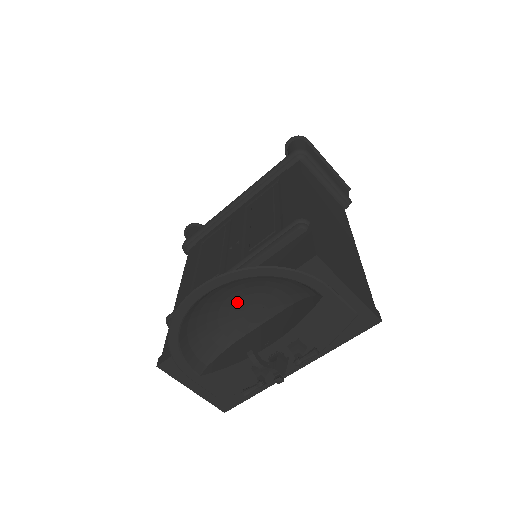
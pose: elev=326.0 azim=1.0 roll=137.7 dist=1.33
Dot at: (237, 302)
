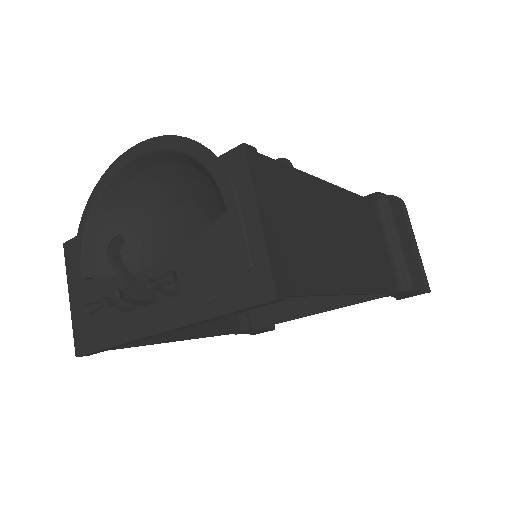
Dot at: (171, 224)
